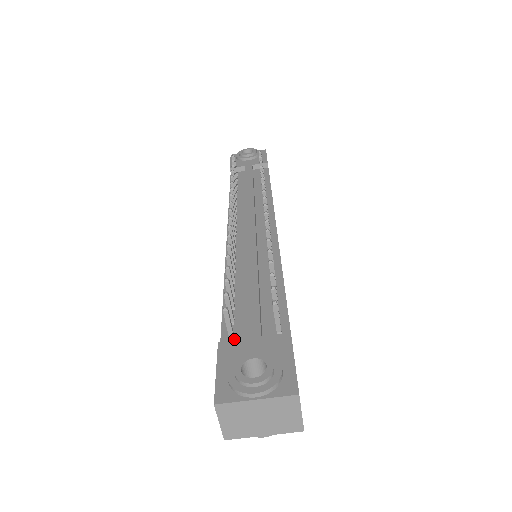
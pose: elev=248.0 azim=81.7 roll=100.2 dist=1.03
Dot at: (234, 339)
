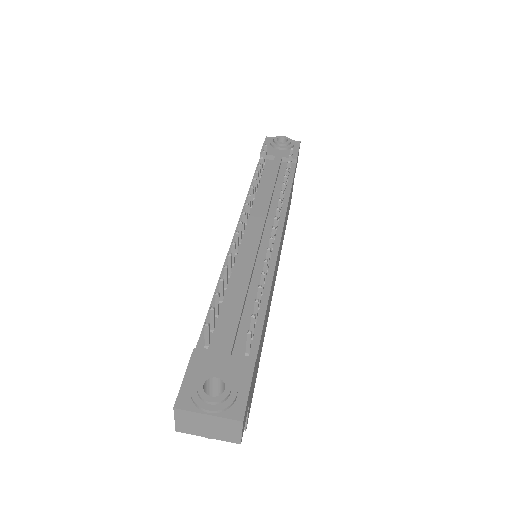
Dot at: (208, 347)
